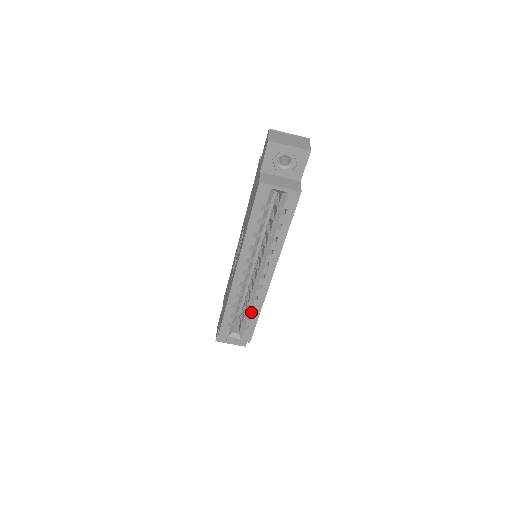
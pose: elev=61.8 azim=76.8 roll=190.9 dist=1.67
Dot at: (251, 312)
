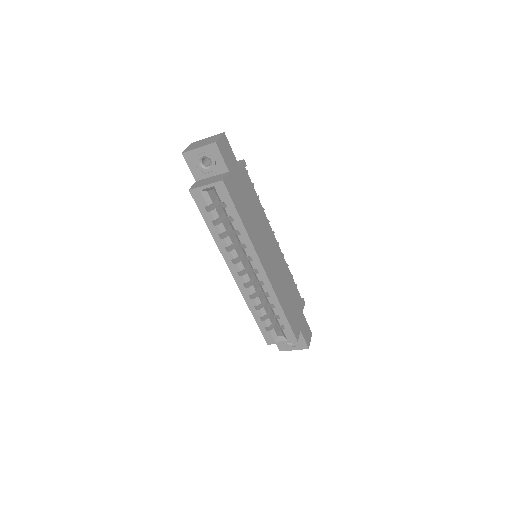
Dot at: (274, 310)
